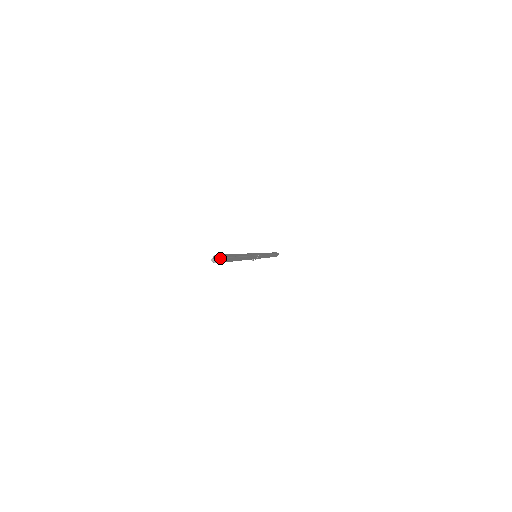
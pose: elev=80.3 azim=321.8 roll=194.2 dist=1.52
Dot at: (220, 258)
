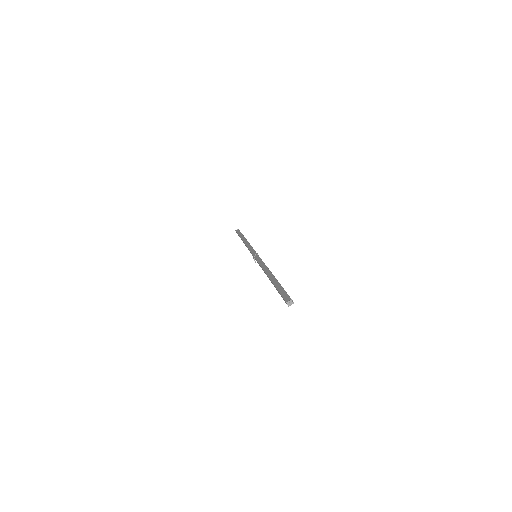
Dot at: (292, 301)
